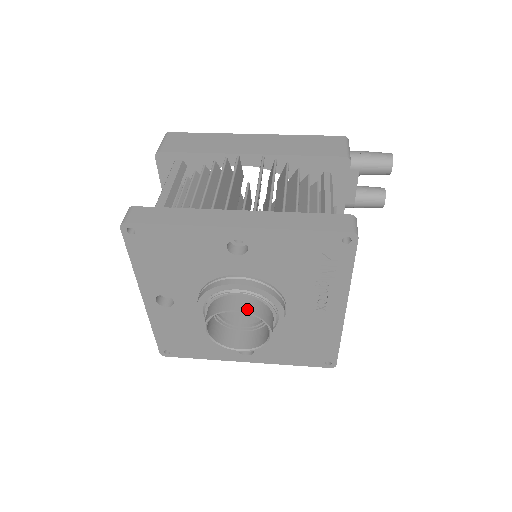
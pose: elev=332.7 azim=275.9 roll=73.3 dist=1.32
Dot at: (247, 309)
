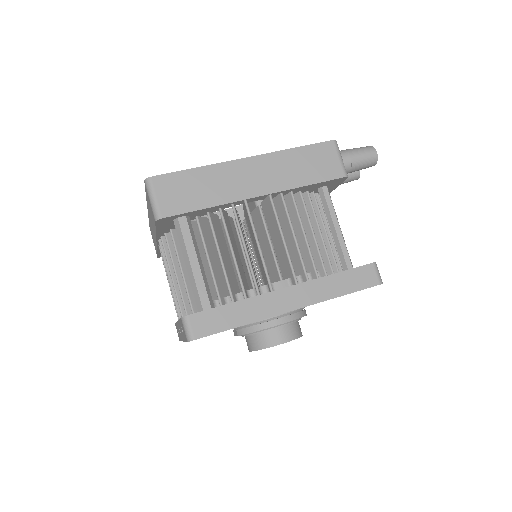
Dot at: (290, 338)
